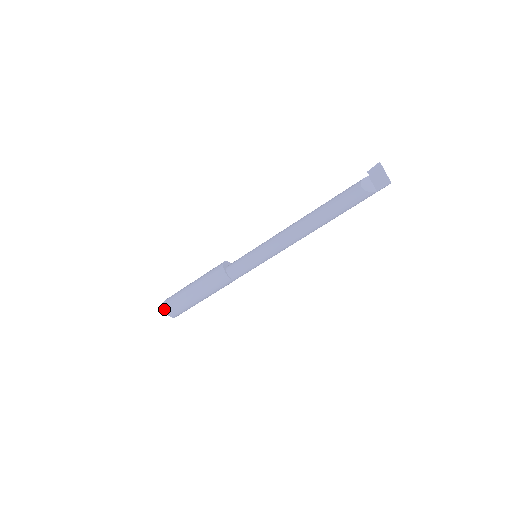
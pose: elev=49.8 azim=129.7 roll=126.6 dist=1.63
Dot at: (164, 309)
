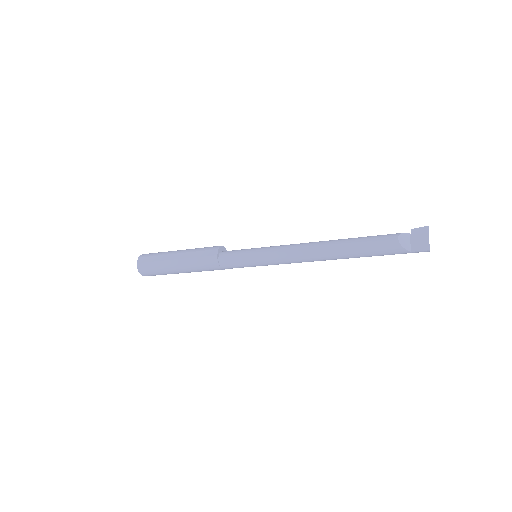
Dot at: (138, 261)
